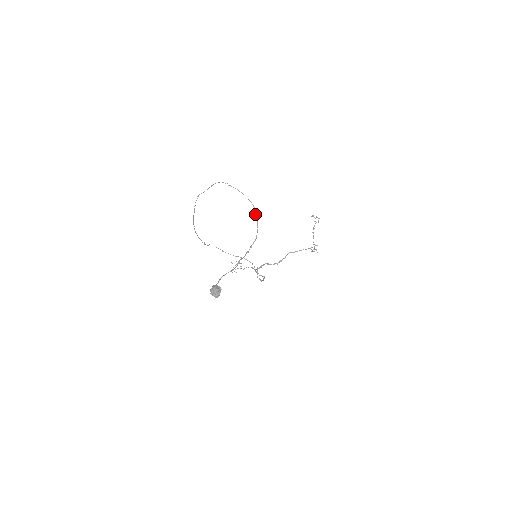
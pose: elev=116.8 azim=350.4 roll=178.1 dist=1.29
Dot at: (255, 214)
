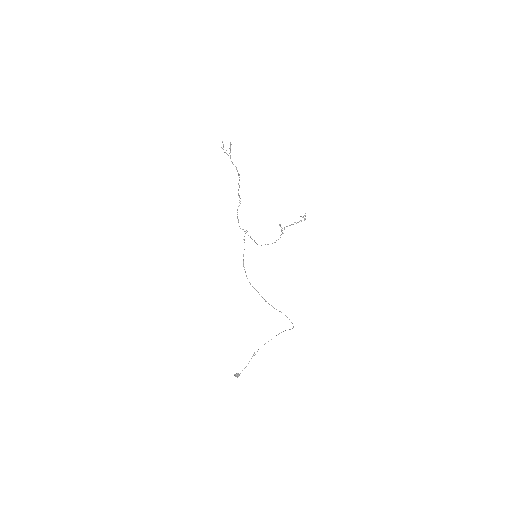
Dot at: occluded
